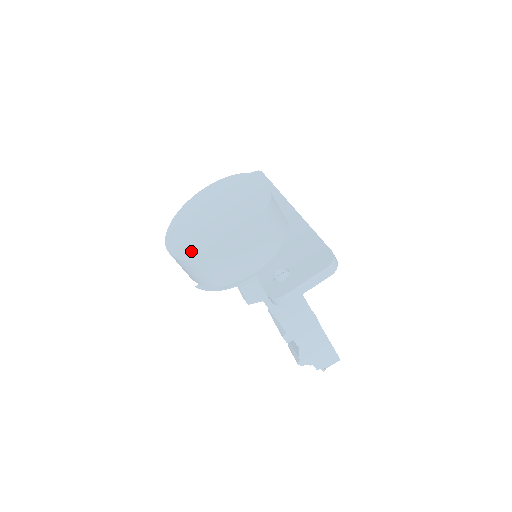
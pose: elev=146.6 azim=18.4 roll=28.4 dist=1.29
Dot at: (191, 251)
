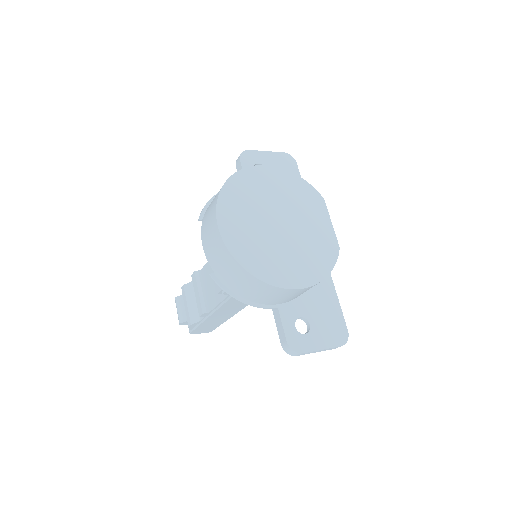
Dot at: (252, 260)
